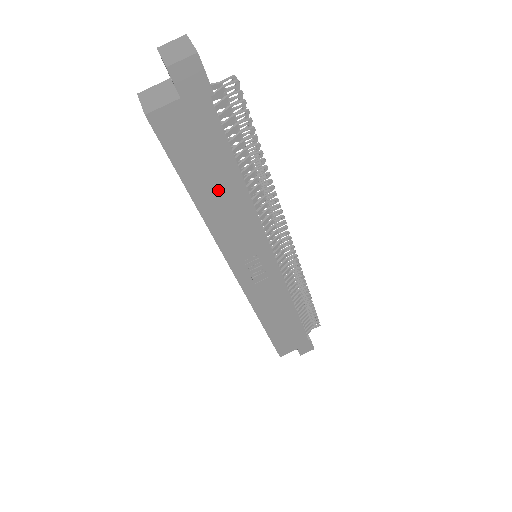
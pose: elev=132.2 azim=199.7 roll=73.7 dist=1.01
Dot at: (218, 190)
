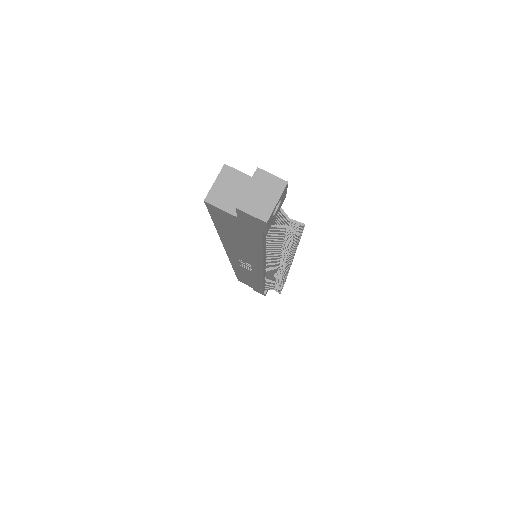
Dot at: (240, 242)
